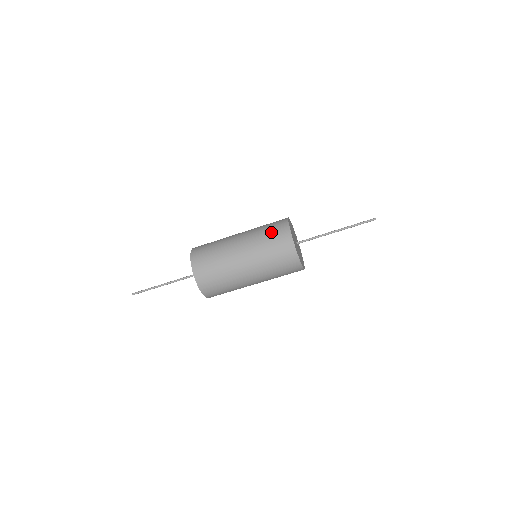
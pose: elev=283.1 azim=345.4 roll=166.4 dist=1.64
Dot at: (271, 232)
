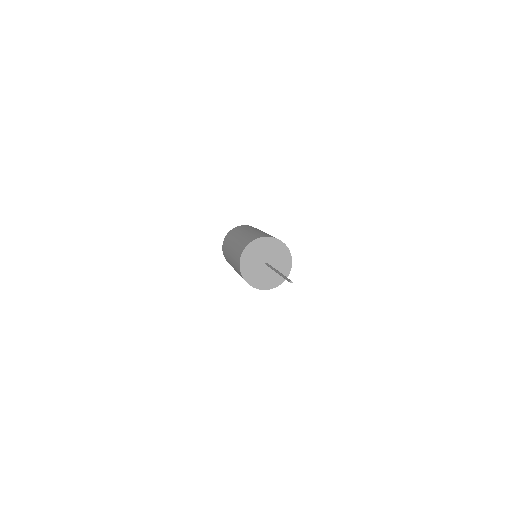
Dot at: occluded
